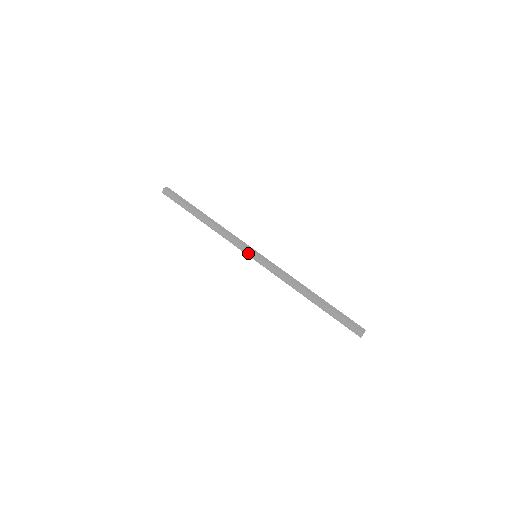
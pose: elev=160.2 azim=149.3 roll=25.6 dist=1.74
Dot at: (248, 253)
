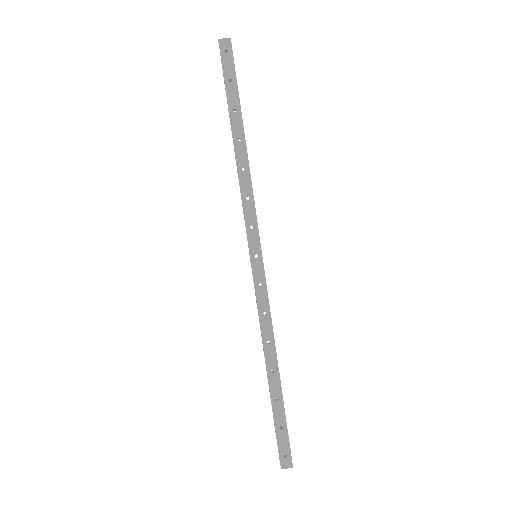
Dot at: (249, 243)
